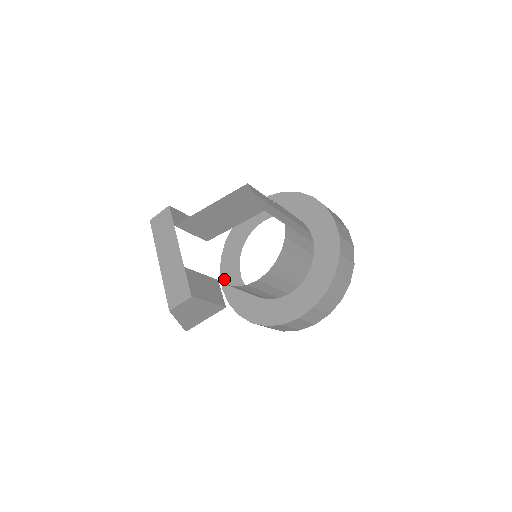
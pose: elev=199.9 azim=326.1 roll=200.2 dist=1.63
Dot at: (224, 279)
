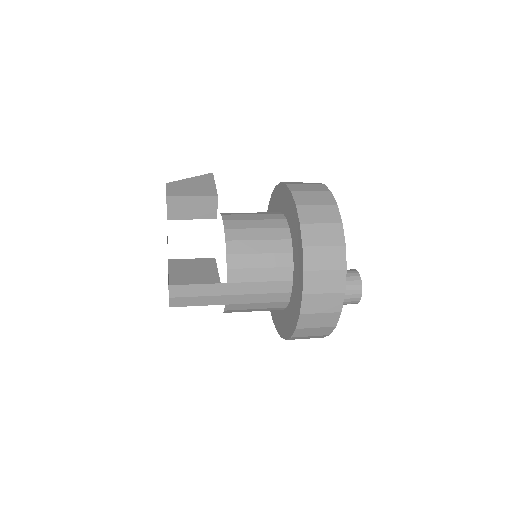
Dot at: occluded
